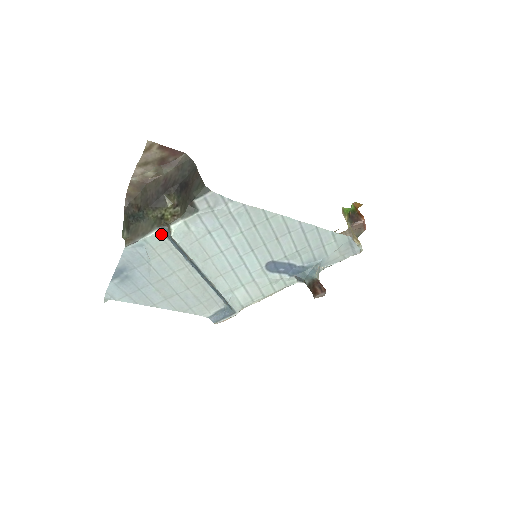
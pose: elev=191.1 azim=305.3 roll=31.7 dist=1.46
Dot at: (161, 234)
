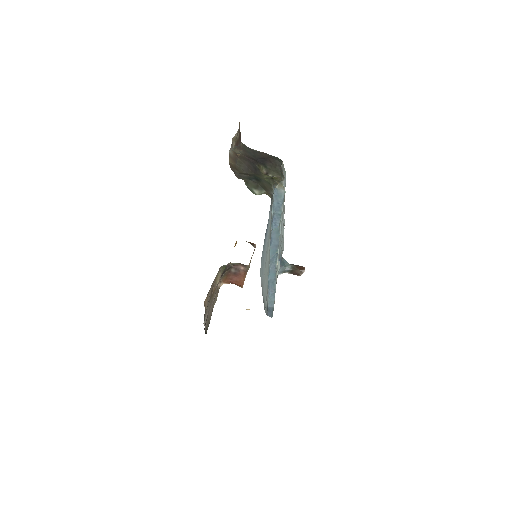
Dot at: (273, 194)
